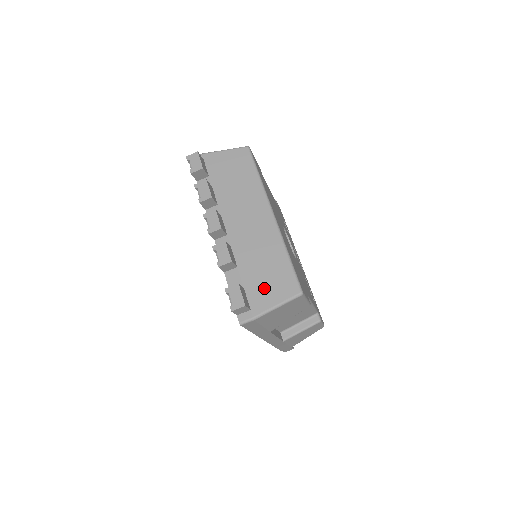
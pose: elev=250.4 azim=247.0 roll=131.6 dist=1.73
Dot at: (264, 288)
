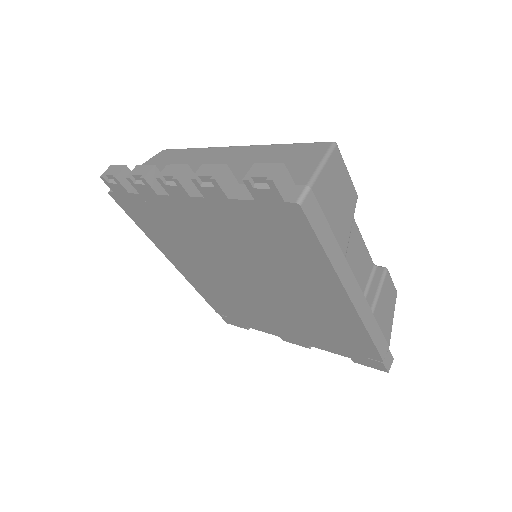
Dot at: (289, 168)
